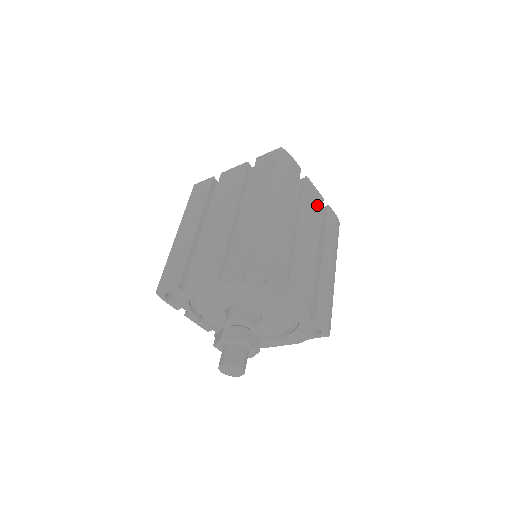
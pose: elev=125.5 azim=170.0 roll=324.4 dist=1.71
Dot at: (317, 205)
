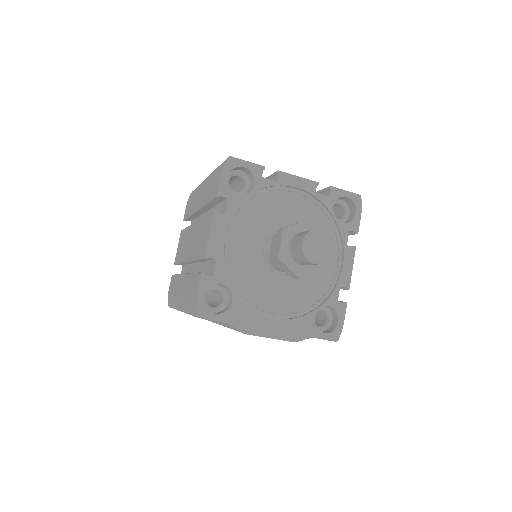
Dot at: occluded
